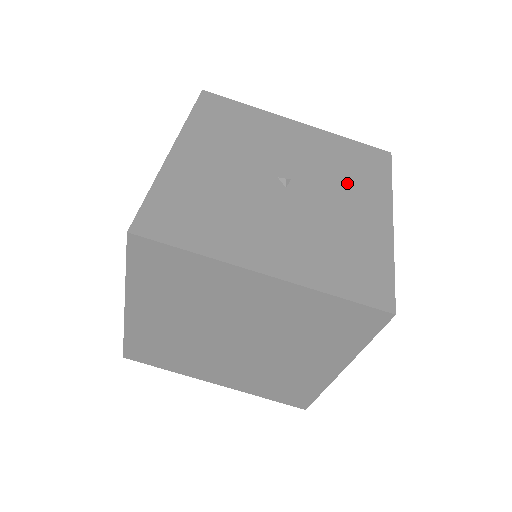
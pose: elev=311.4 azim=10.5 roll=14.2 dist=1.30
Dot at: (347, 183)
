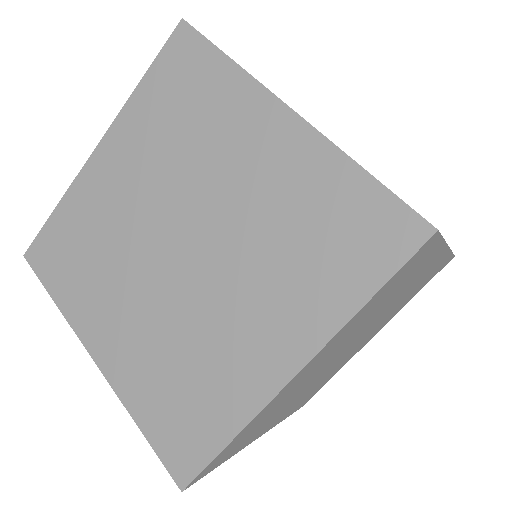
Dot at: occluded
